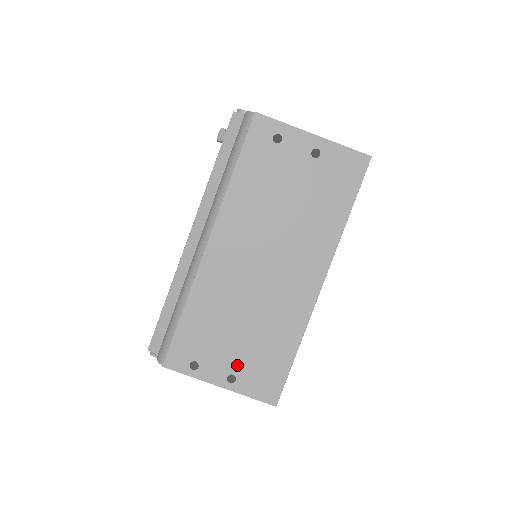
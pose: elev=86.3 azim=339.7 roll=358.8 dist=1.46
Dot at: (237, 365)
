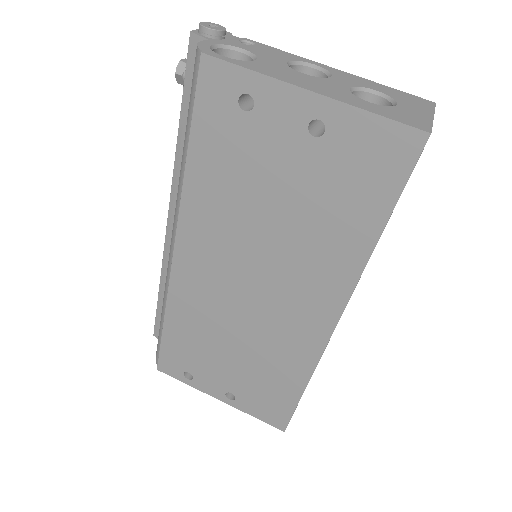
Dot at: (234, 386)
